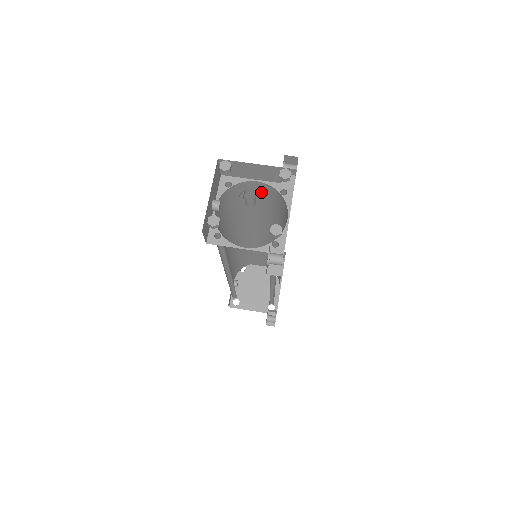
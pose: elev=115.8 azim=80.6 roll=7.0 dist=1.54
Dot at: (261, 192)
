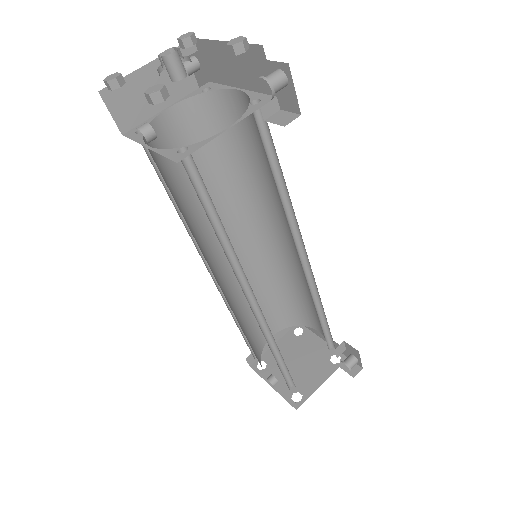
Dot at: (185, 134)
